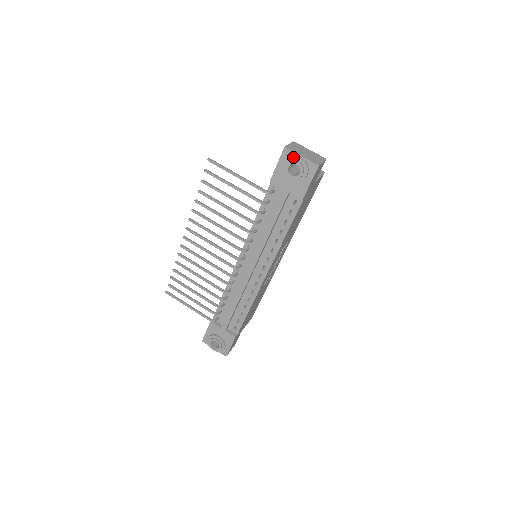
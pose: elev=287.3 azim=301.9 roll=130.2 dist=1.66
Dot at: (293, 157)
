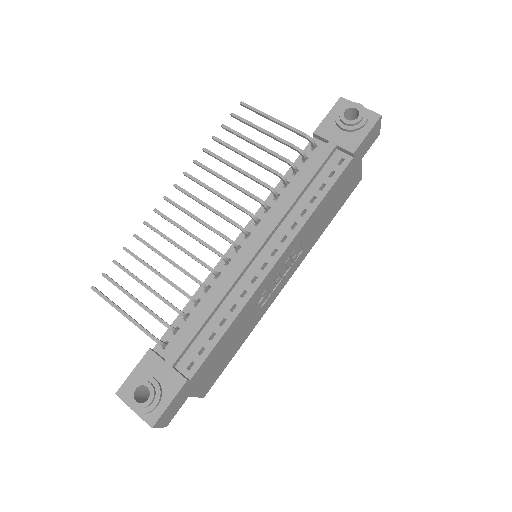
Dot at: (351, 103)
